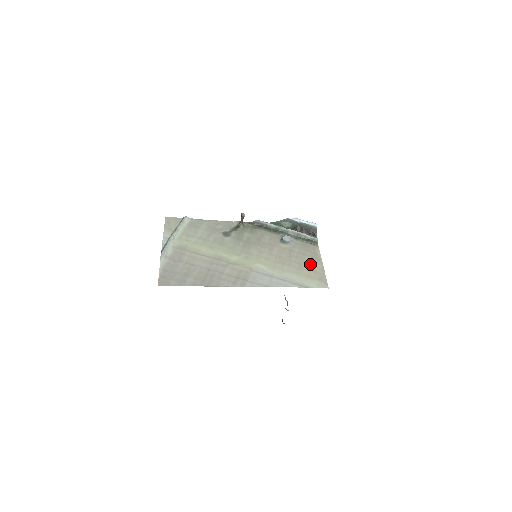
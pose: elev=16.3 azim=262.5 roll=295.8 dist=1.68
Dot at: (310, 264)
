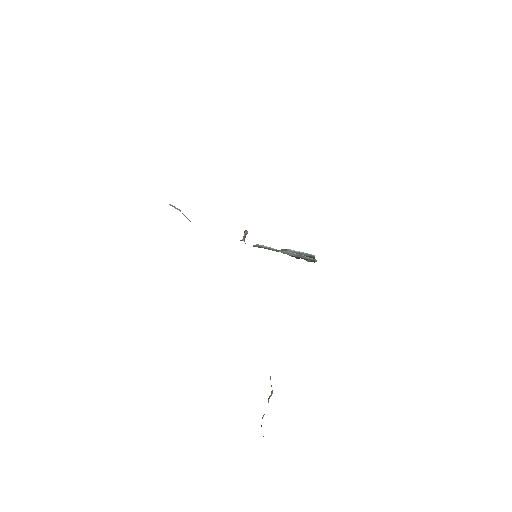
Dot at: occluded
